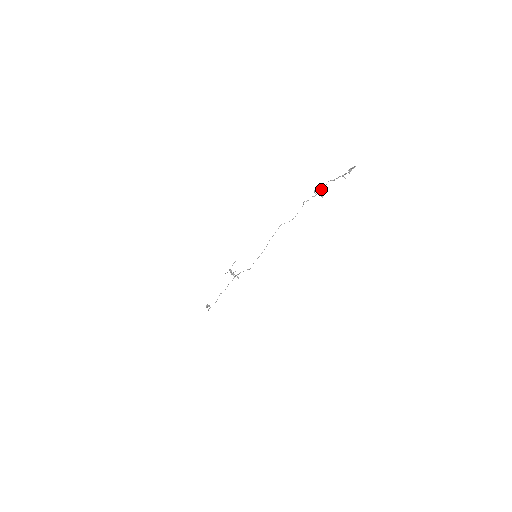
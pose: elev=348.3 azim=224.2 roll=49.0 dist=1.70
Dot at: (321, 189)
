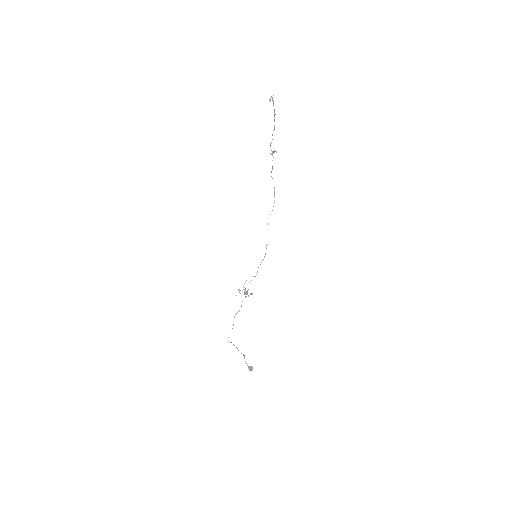
Dot at: (270, 144)
